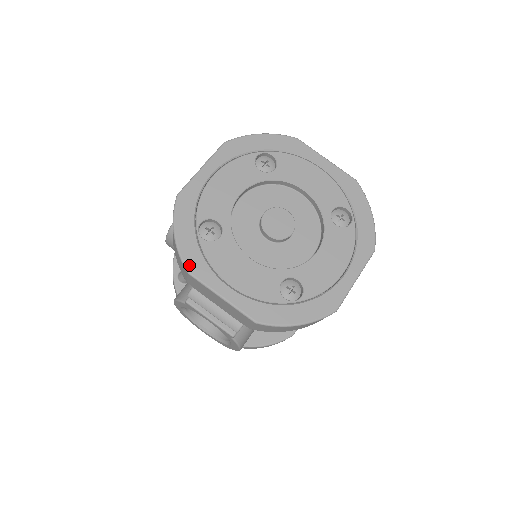
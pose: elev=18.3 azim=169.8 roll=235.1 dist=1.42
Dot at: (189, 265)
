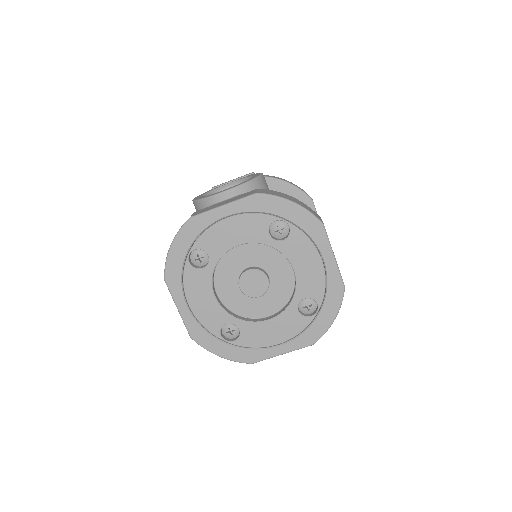
Dot at: (247, 361)
